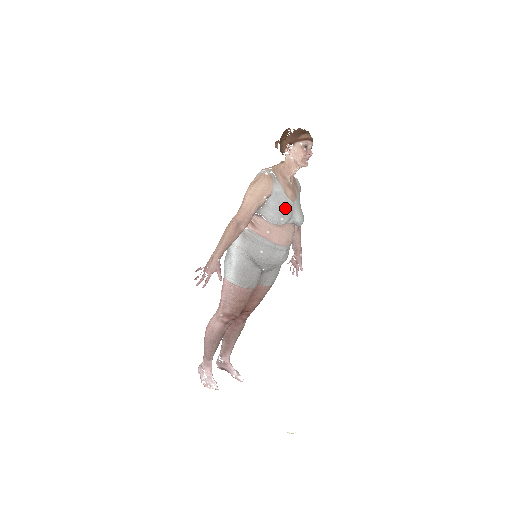
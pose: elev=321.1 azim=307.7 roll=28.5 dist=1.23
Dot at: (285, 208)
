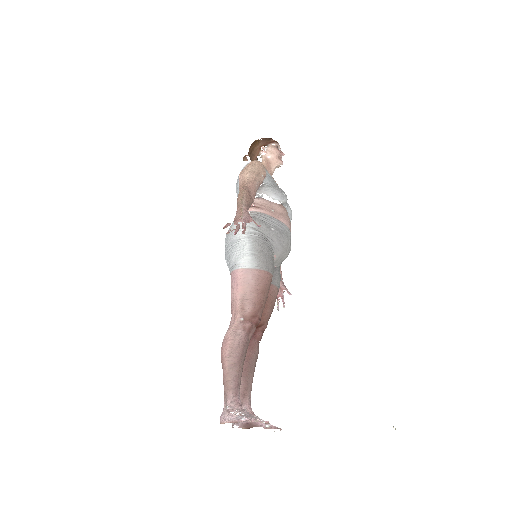
Dot at: (281, 189)
